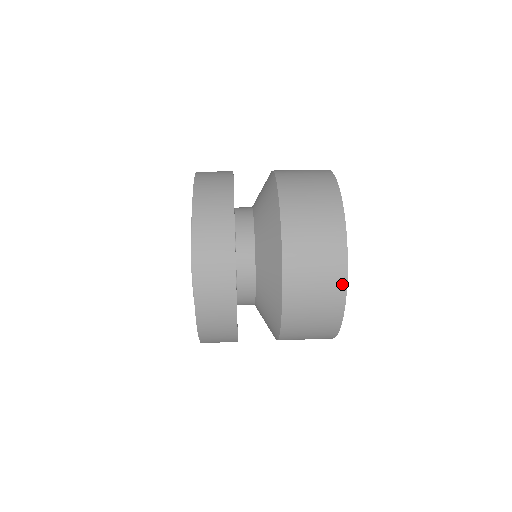
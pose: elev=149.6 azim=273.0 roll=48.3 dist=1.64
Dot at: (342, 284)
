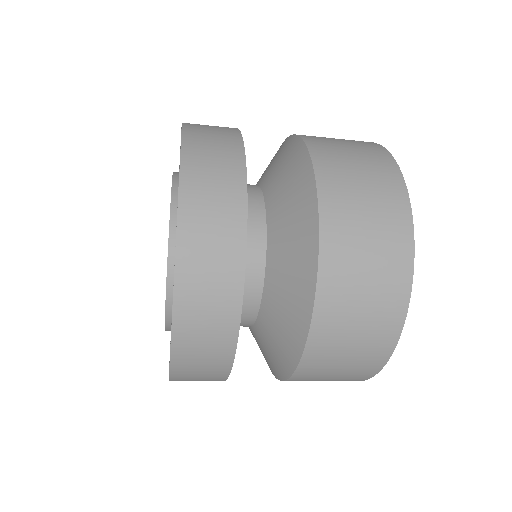
Dot at: (403, 201)
